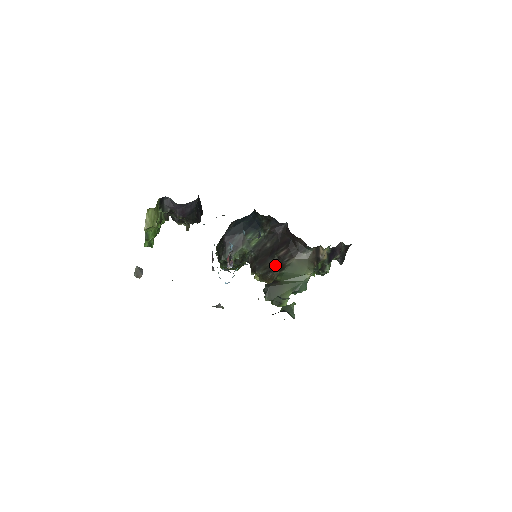
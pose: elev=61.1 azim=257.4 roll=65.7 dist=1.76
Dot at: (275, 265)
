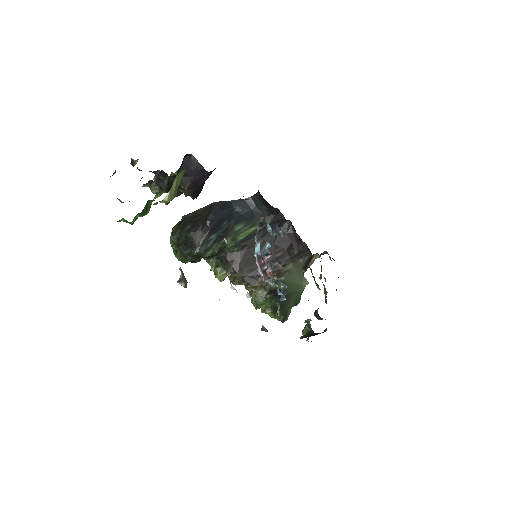
Dot at: occluded
